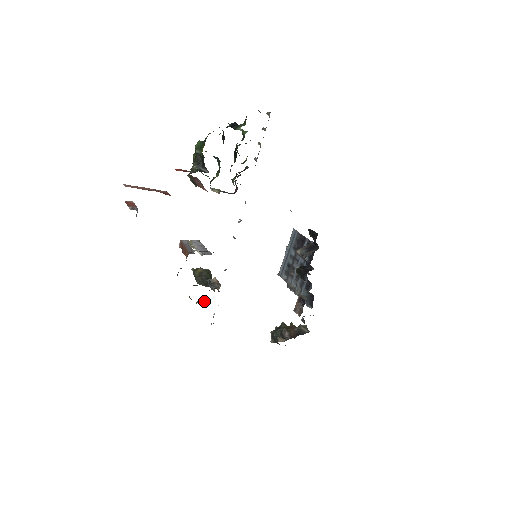
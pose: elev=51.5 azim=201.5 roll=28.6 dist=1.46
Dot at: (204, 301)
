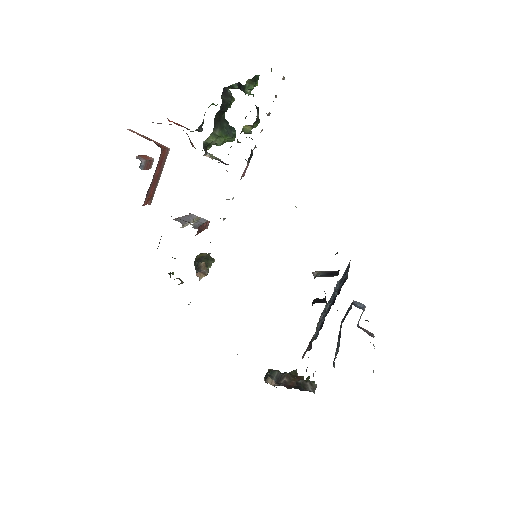
Dot at: (181, 281)
